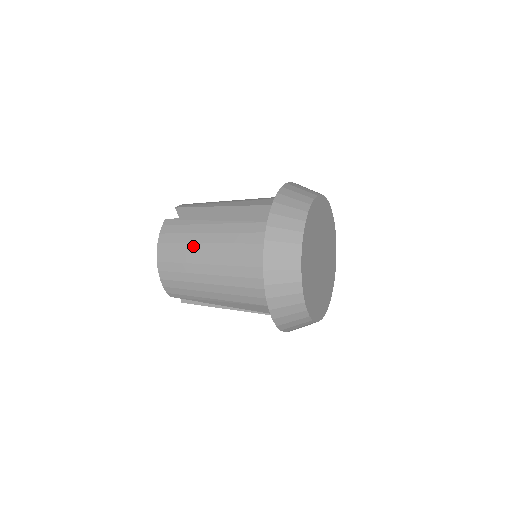
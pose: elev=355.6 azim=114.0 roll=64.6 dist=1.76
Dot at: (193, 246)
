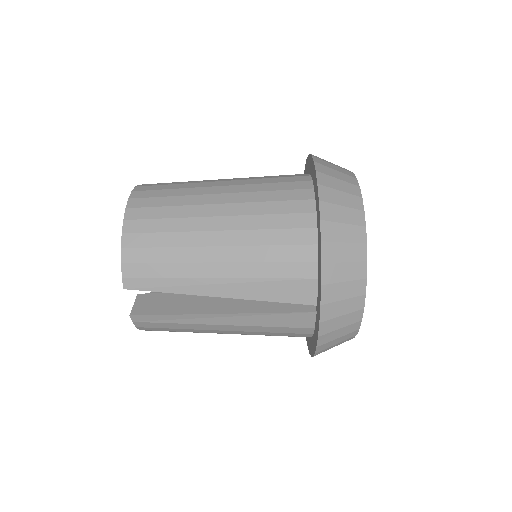
Dot at: (192, 198)
